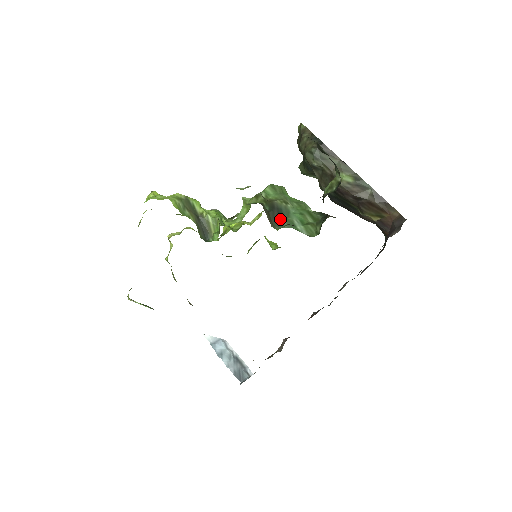
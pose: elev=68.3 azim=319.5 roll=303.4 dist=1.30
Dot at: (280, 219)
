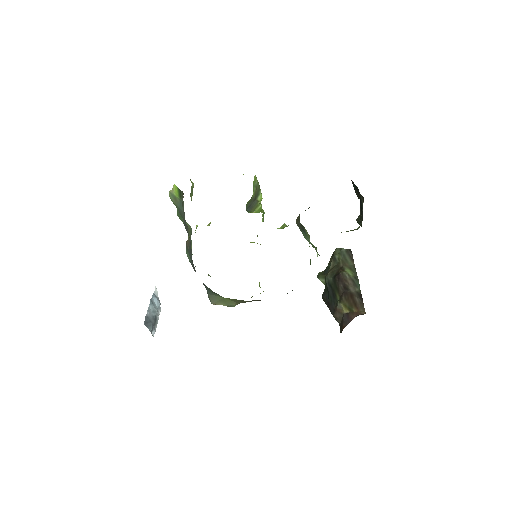
Dot at: (301, 229)
